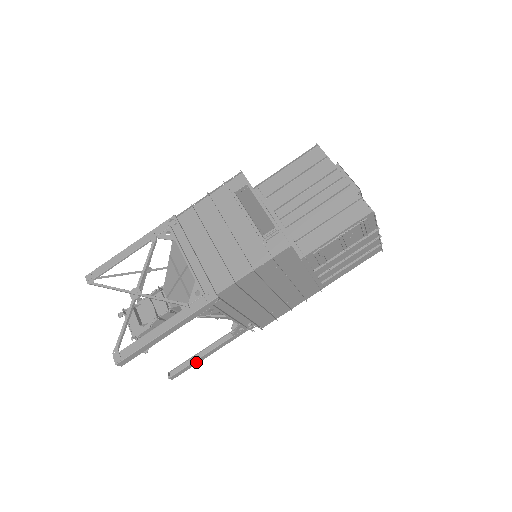
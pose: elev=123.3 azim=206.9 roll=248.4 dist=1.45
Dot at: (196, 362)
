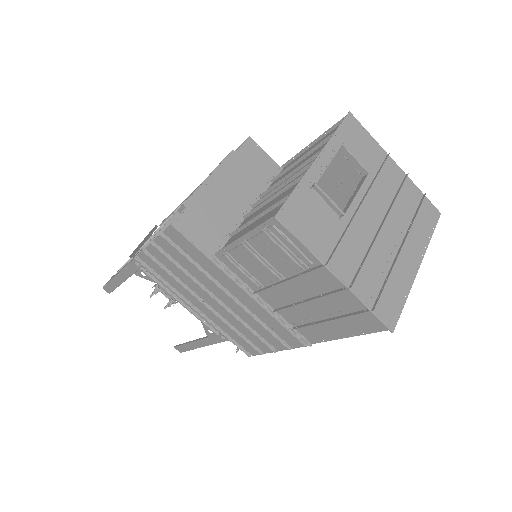
Dot at: (191, 346)
